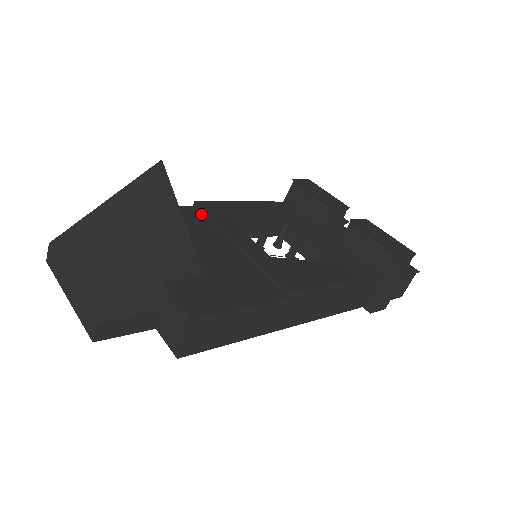
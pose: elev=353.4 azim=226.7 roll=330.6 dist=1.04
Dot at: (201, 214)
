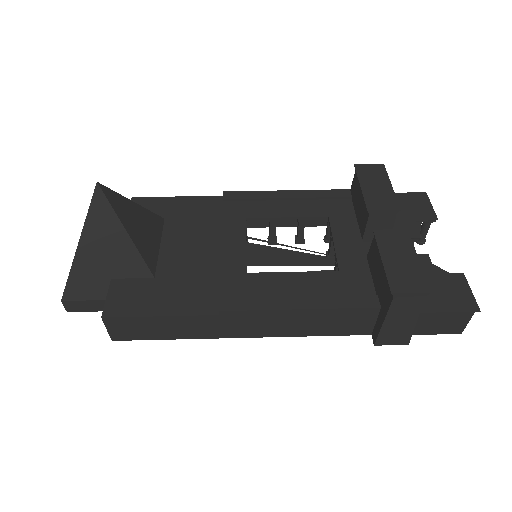
Dot at: (222, 206)
